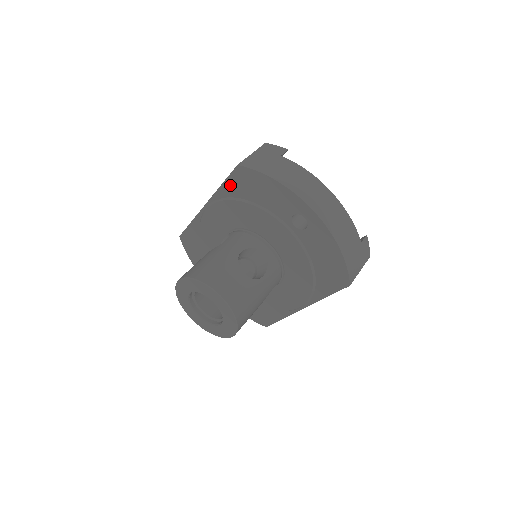
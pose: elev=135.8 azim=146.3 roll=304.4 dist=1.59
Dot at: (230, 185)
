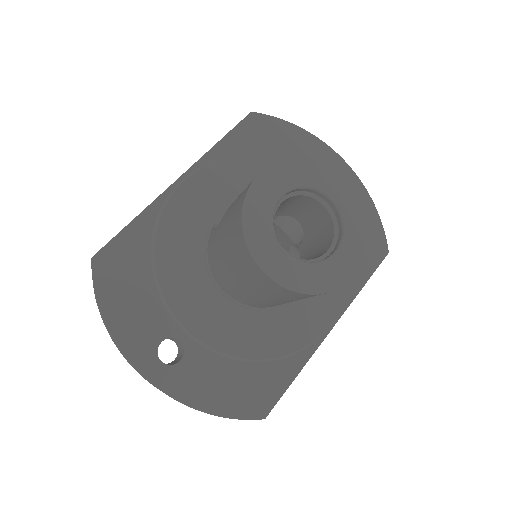
Dot at: (235, 139)
